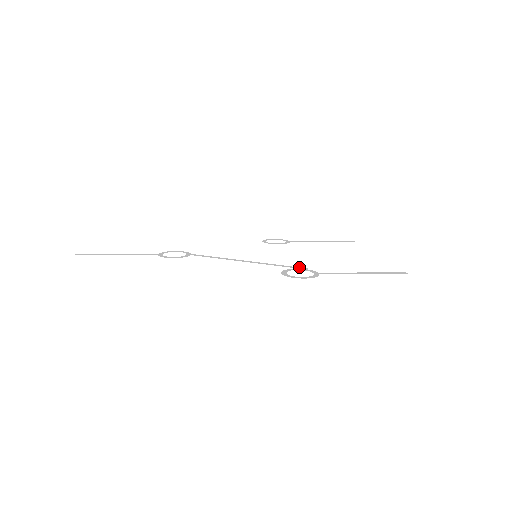
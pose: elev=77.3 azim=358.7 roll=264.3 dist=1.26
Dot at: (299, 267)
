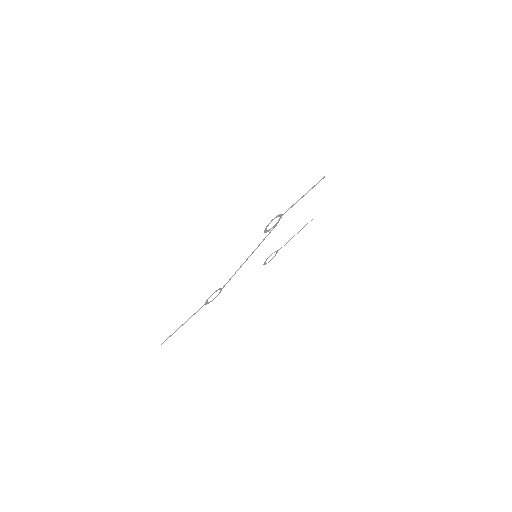
Dot at: occluded
